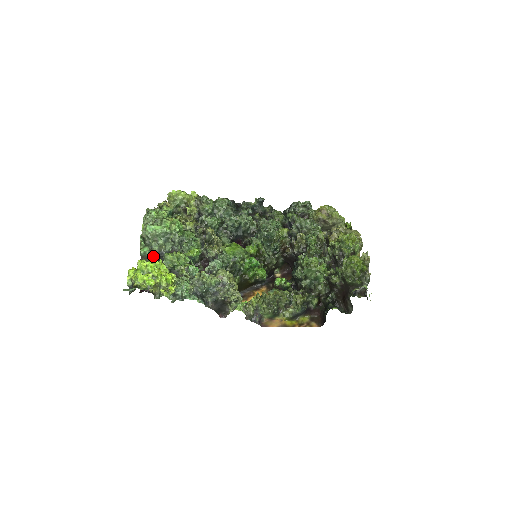
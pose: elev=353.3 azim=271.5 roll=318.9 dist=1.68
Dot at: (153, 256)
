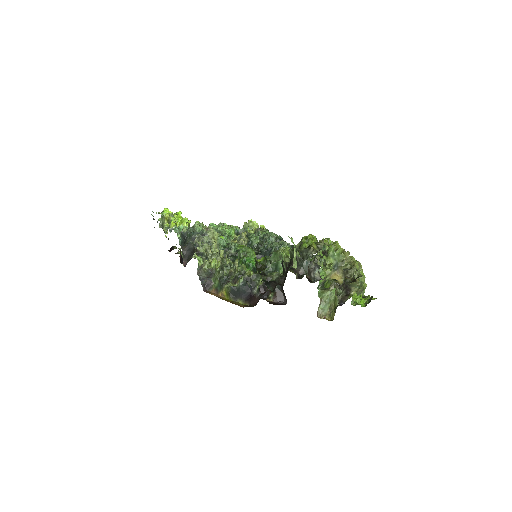
Dot at: occluded
